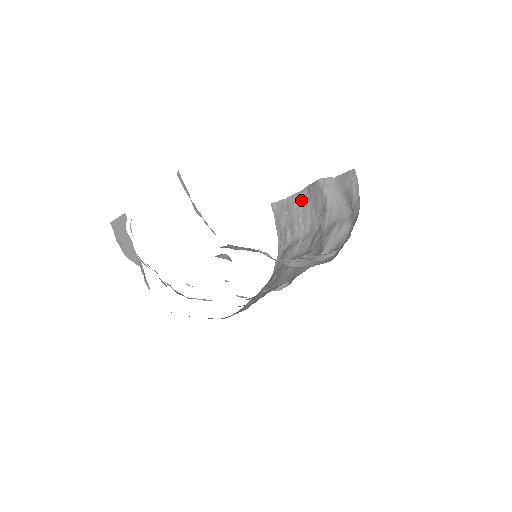
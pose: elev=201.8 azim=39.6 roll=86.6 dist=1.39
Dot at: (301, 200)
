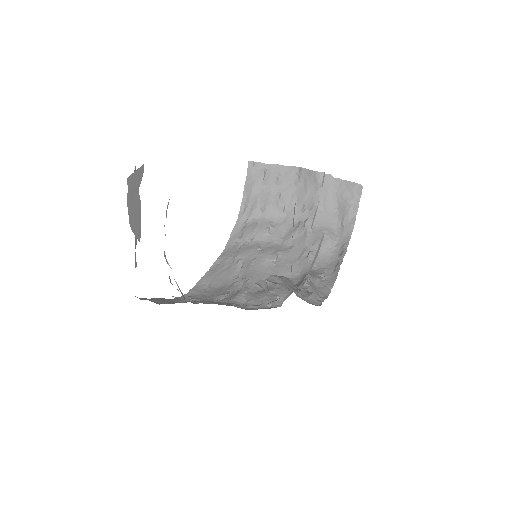
Dot at: (286, 177)
